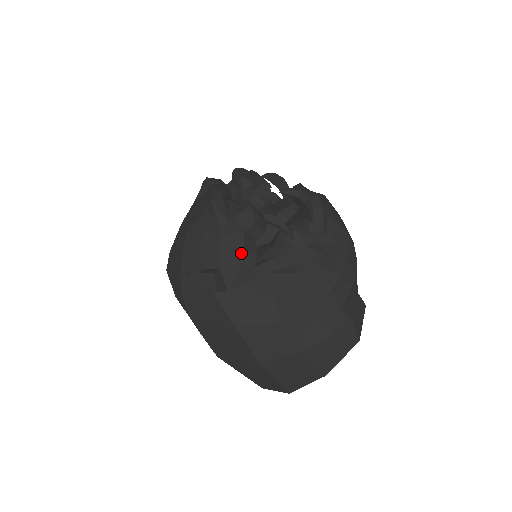
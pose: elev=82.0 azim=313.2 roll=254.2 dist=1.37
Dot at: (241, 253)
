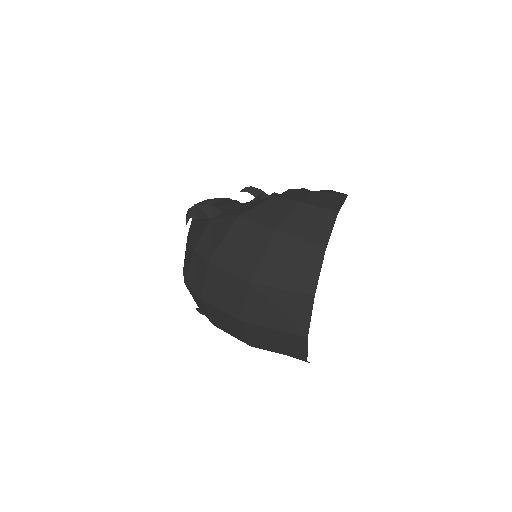
Dot at: (224, 200)
